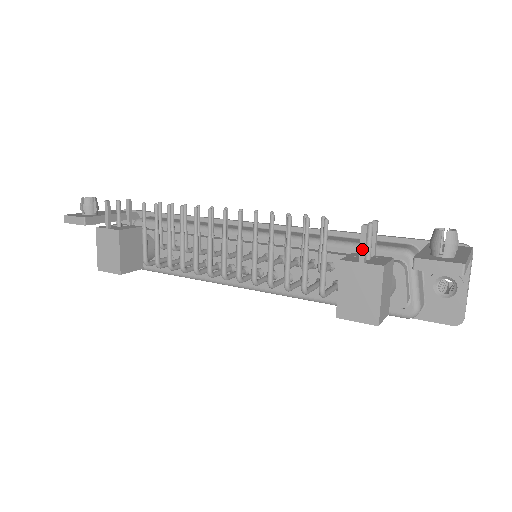
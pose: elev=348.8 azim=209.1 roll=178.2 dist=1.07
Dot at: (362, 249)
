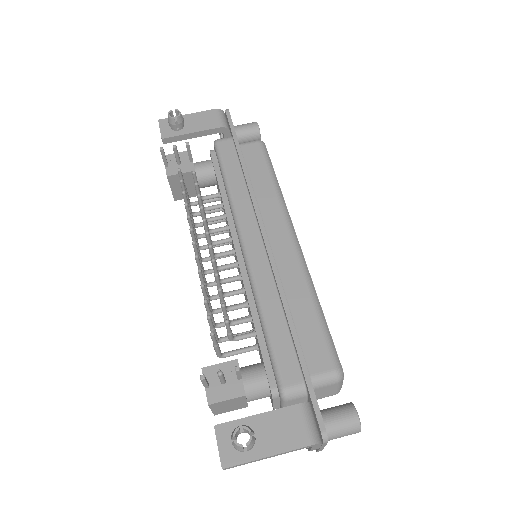
Dot at: (203, 383)
